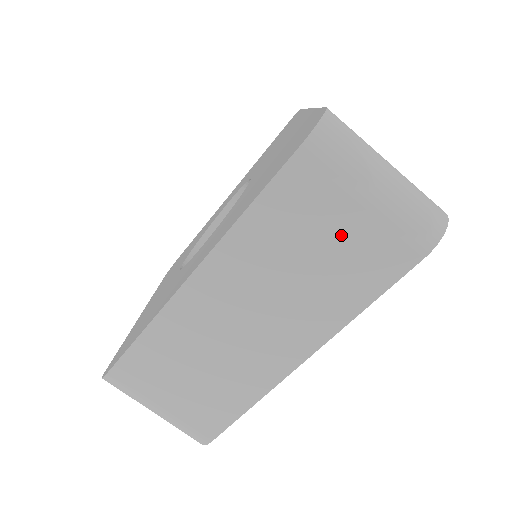
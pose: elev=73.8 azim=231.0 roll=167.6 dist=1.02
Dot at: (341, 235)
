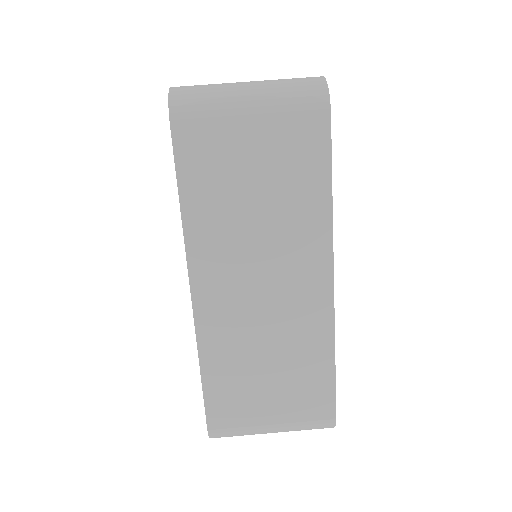
Dot at: (258, 156)
